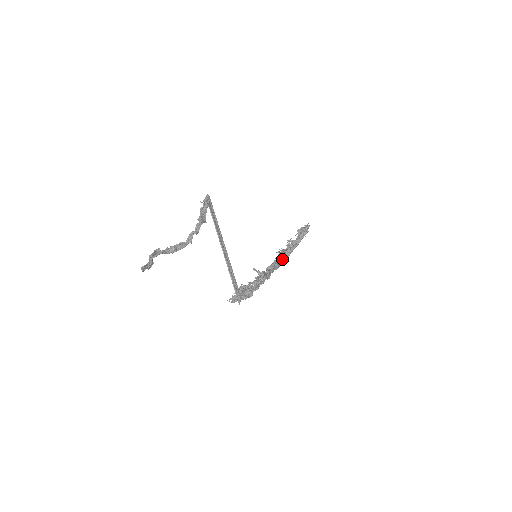
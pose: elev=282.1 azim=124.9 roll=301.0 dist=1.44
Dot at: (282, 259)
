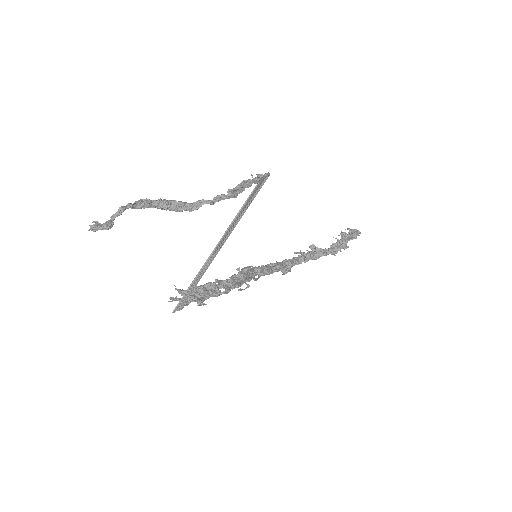
Dot at: occluded
